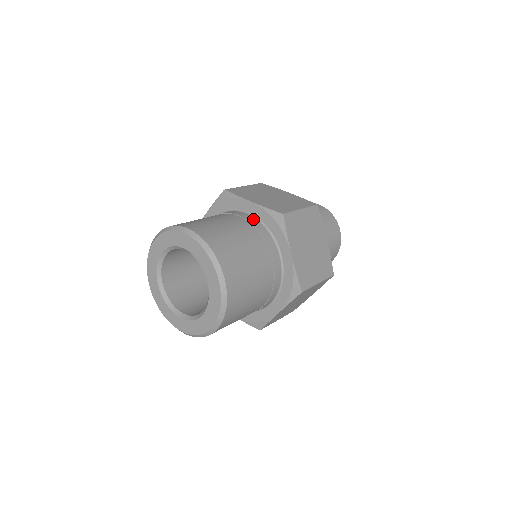
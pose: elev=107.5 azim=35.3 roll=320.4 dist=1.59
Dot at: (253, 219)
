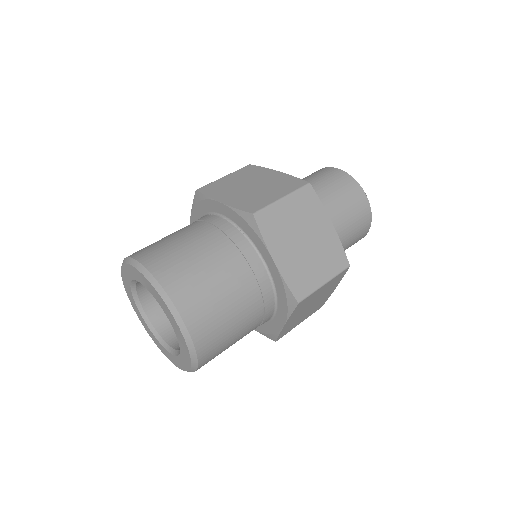
Dot at: (225, 224)
